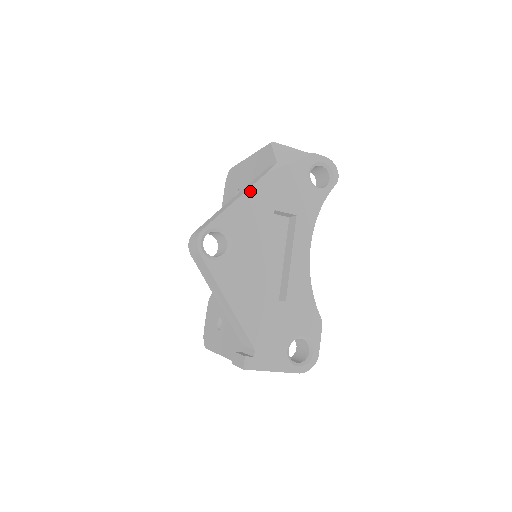
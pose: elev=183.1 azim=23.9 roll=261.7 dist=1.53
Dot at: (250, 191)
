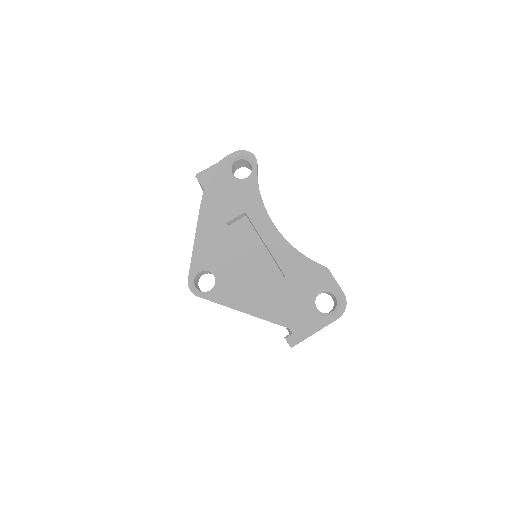
Dot at: (199, 227)
